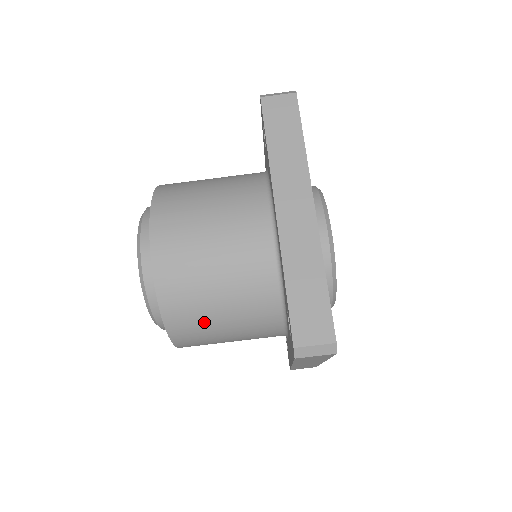
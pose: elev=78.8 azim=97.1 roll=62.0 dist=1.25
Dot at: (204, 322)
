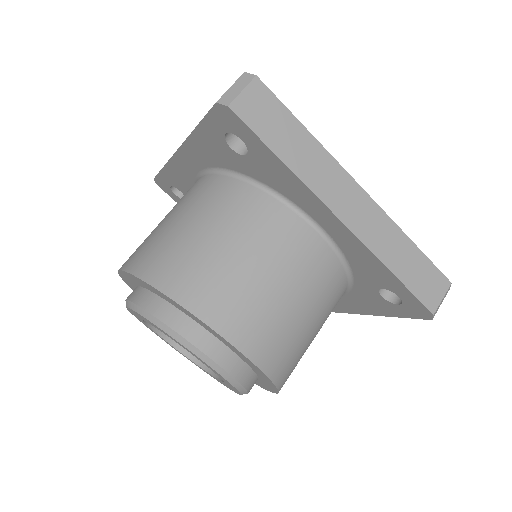
Dot at: occluded
